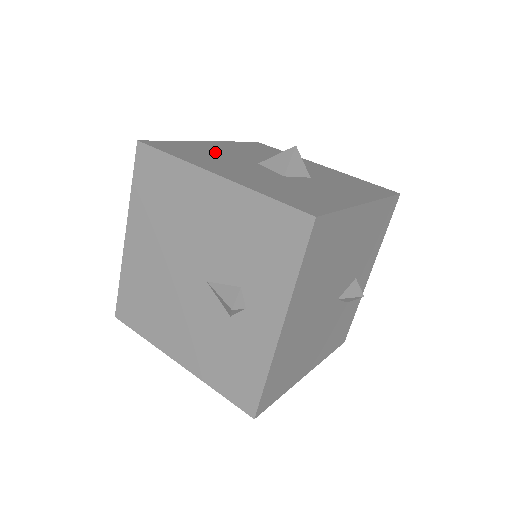
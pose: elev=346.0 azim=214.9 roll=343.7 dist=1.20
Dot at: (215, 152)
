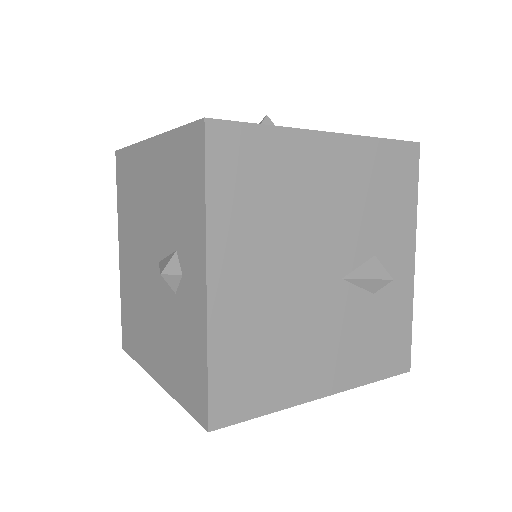
Dot at: occluded
